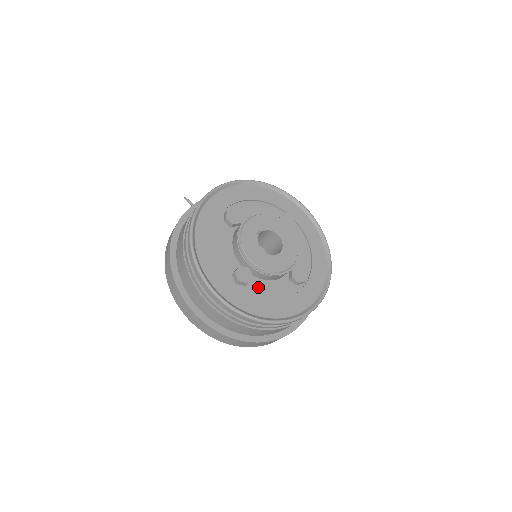
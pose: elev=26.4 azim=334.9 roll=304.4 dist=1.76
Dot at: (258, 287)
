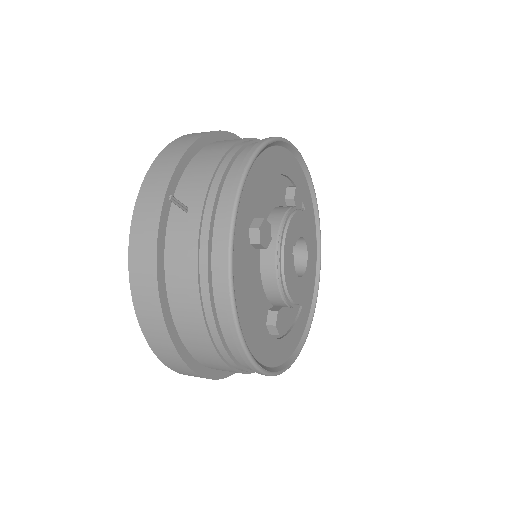
Dot at: occluded
